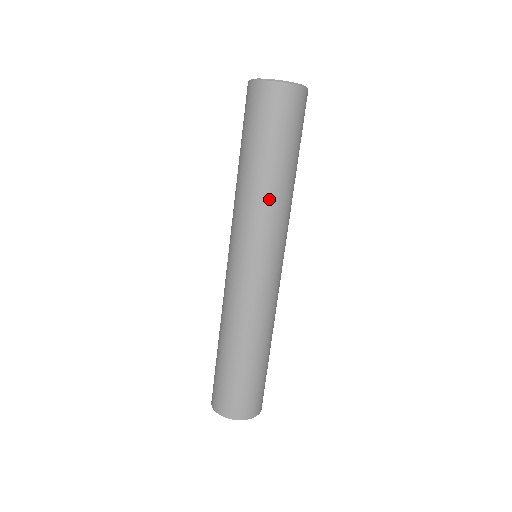
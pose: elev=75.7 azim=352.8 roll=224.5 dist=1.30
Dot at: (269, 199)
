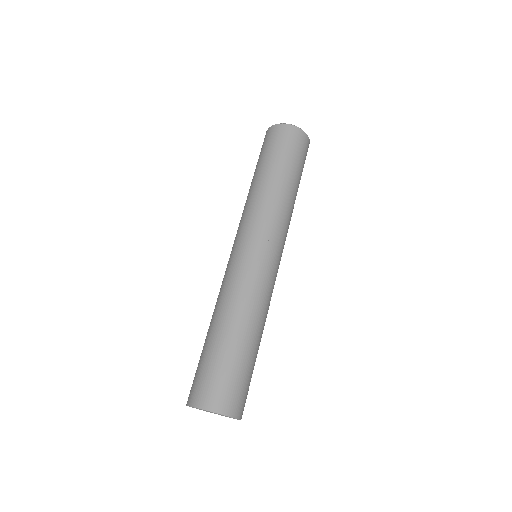
Dot at: (262, 195)
